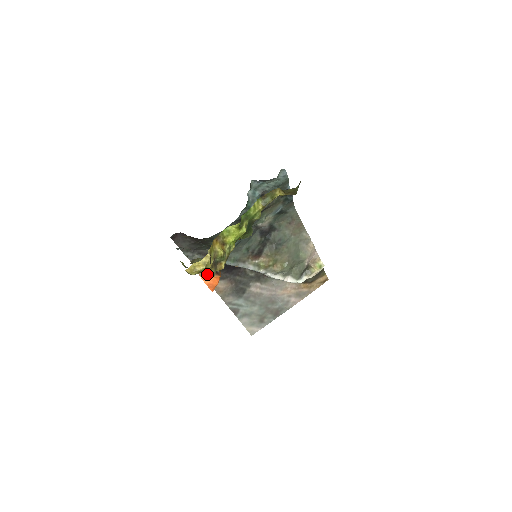
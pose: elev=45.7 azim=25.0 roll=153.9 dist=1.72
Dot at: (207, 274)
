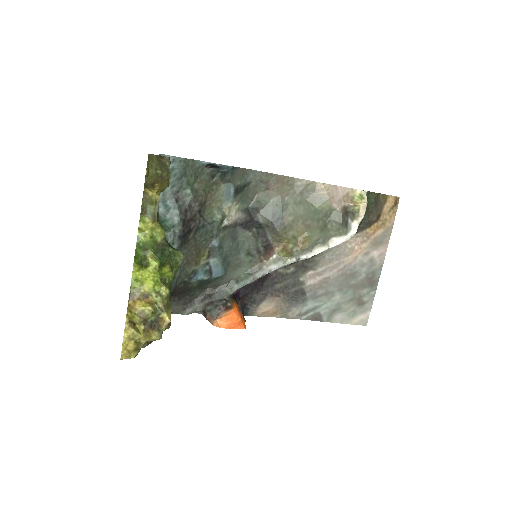
Dot at: (216, 318)
